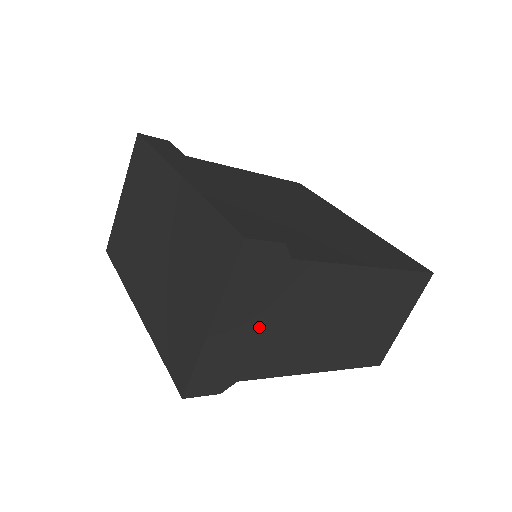
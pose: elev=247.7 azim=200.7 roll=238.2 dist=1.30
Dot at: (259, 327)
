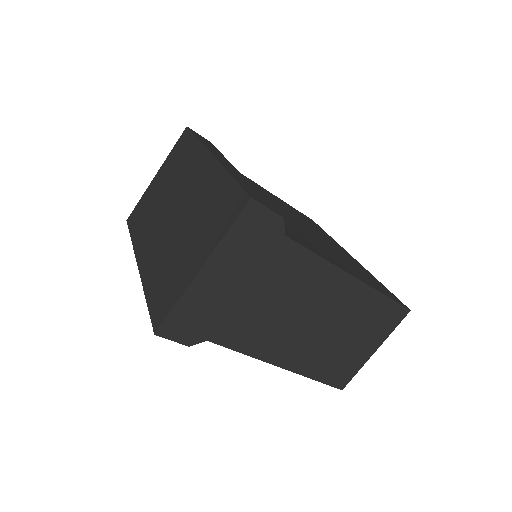
Dot at: (241, 292)
